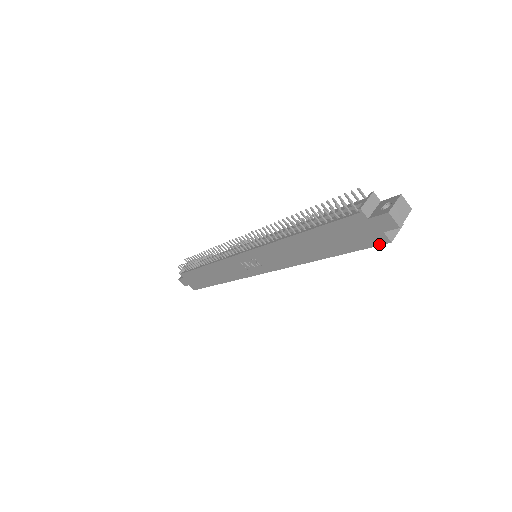
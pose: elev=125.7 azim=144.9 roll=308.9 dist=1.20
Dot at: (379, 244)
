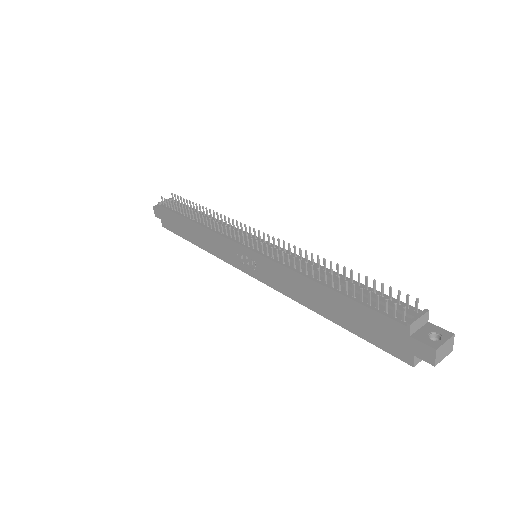
Dot at: (400, 358)
